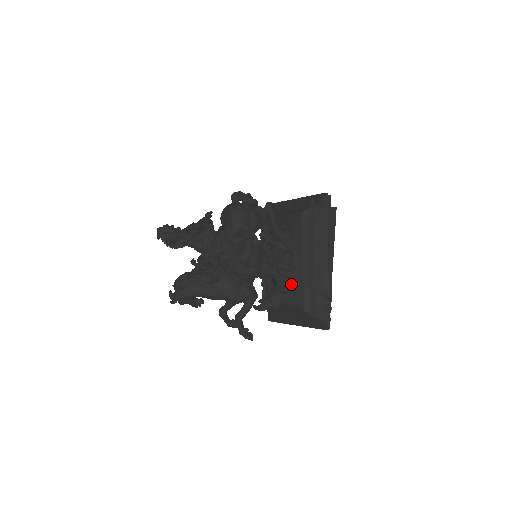
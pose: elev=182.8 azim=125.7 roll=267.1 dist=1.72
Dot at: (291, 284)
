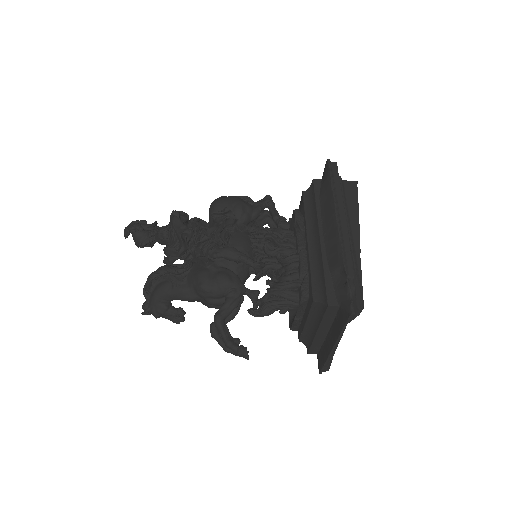
Dot at: (296, 271)
